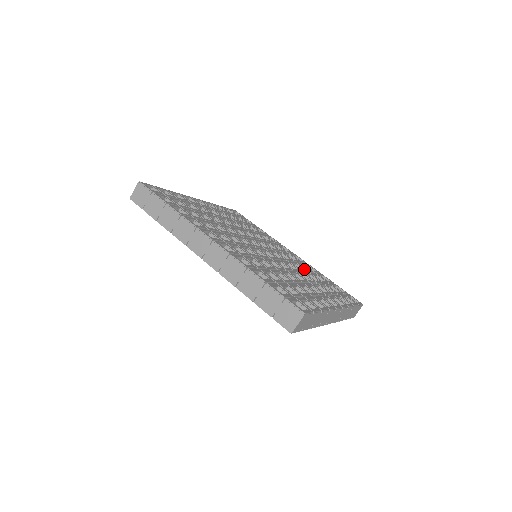
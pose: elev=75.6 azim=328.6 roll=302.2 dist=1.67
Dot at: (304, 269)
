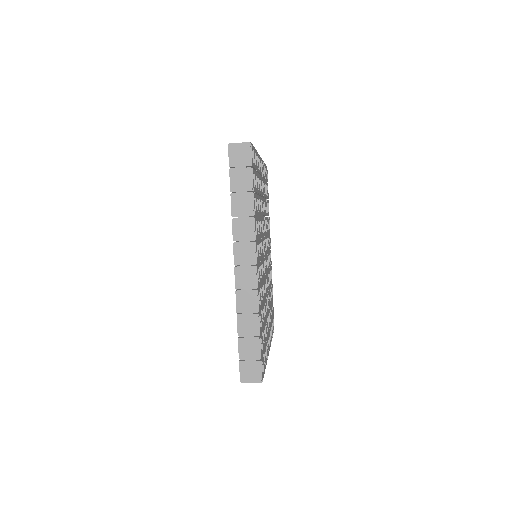
Dot at: occluded
